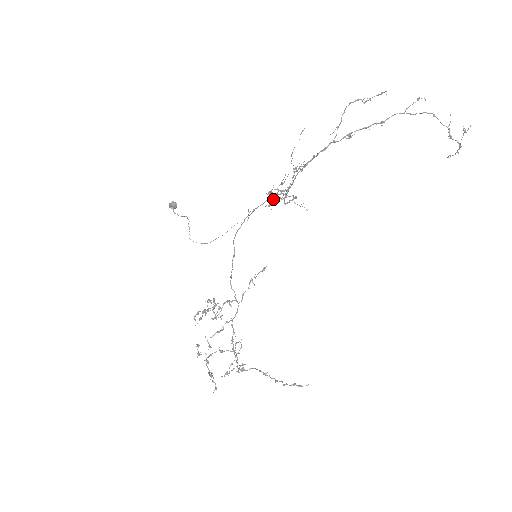
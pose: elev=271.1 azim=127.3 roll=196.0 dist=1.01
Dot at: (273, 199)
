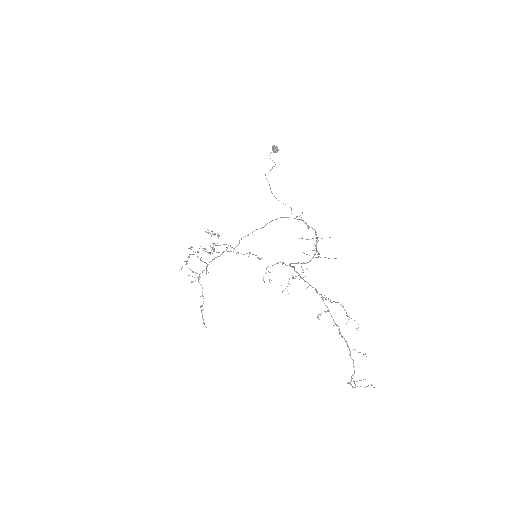
Dot at: occluded
